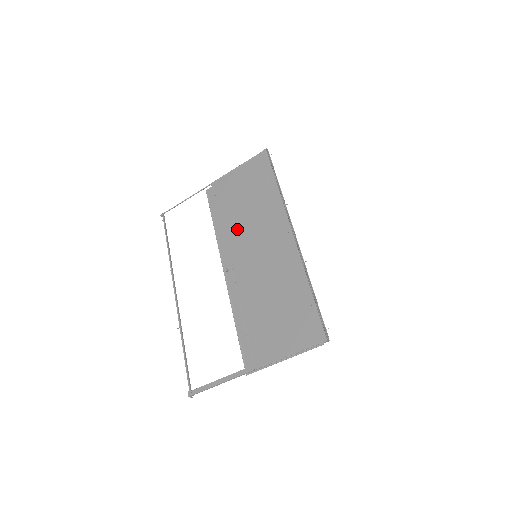
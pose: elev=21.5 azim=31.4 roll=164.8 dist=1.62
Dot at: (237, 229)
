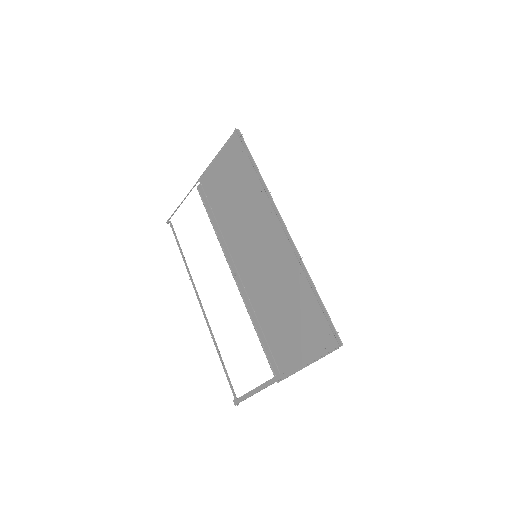
Dot at: (232, 229)
